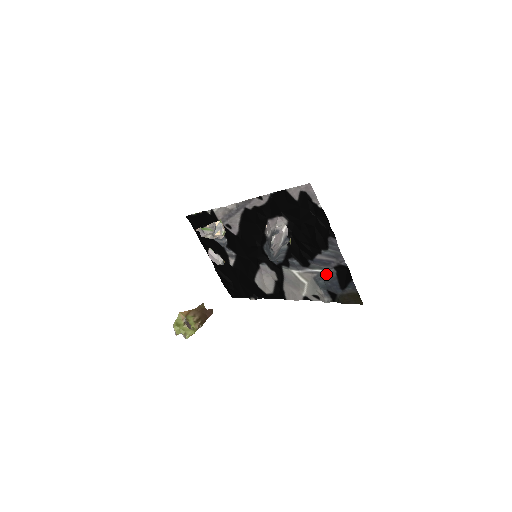
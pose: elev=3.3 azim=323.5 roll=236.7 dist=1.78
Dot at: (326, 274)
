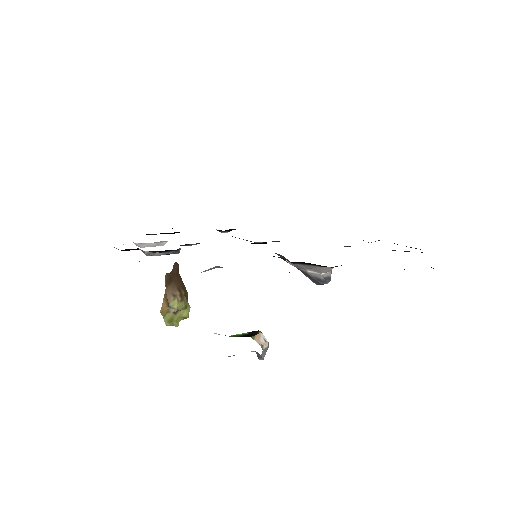
Dot at: occluded
